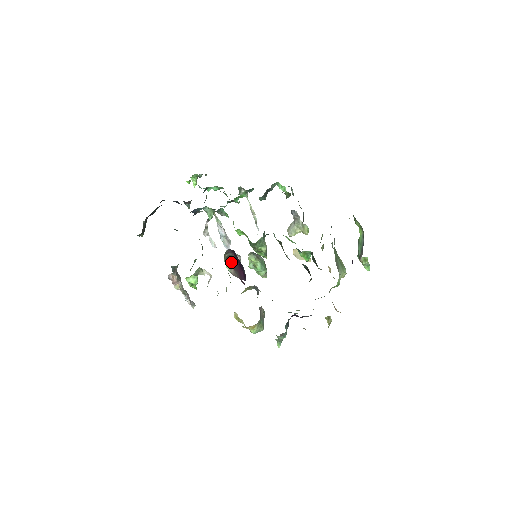
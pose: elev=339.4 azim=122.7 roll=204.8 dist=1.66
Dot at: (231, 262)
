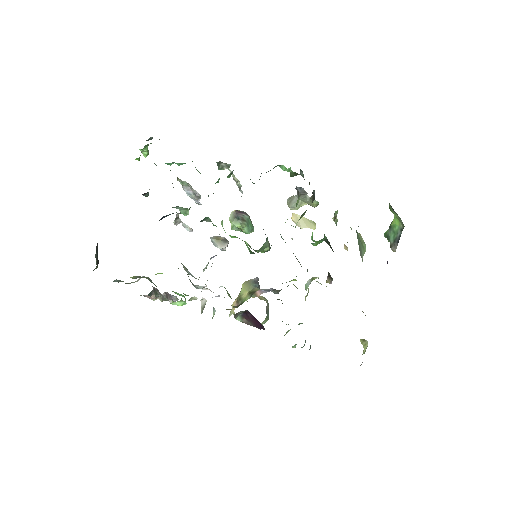
Dot at: (242, 314)
